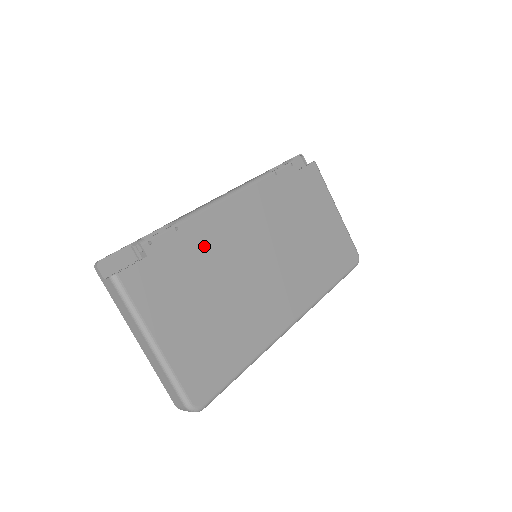
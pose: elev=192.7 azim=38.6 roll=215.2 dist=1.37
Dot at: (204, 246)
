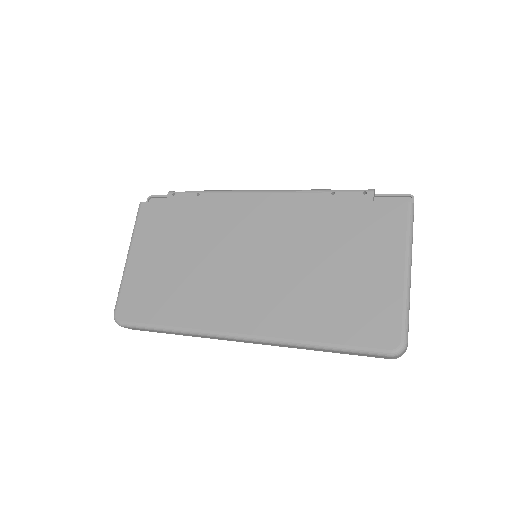
Dot at: (209, 217)
